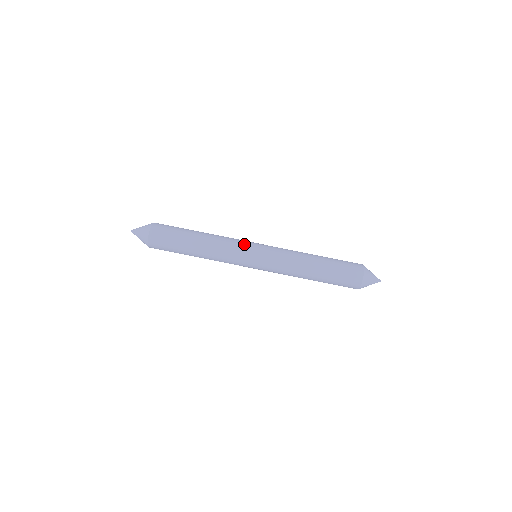
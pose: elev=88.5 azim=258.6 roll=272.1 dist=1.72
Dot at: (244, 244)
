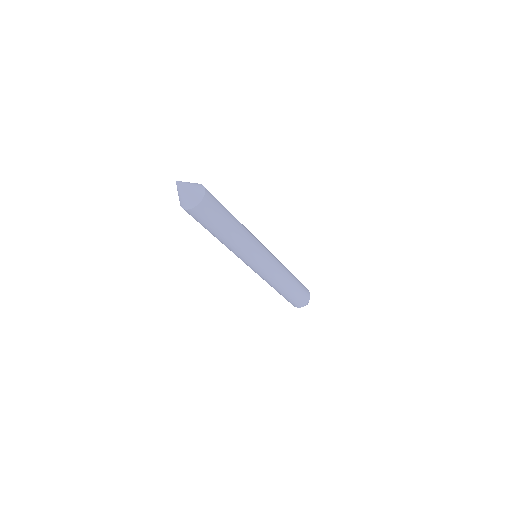
Dot at: (261, 246)
